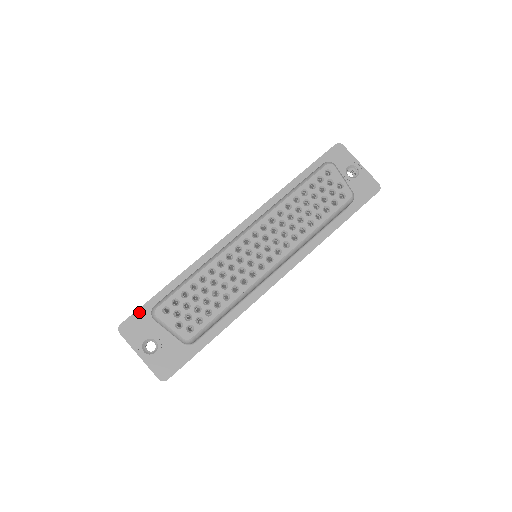
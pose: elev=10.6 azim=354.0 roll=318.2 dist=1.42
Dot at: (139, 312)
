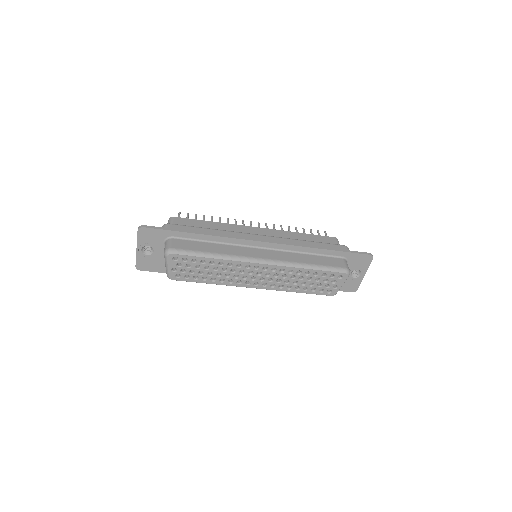
Dot at: (160, 231)
